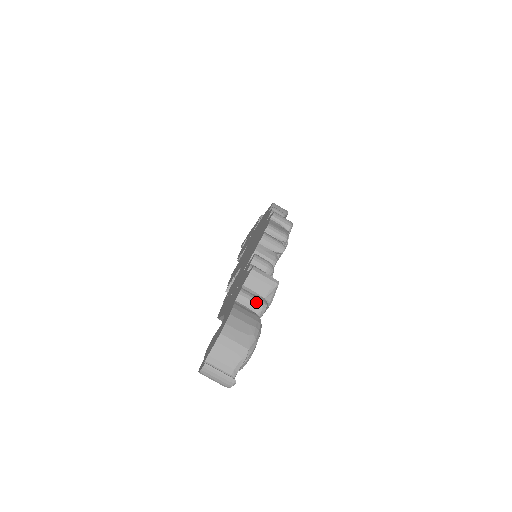
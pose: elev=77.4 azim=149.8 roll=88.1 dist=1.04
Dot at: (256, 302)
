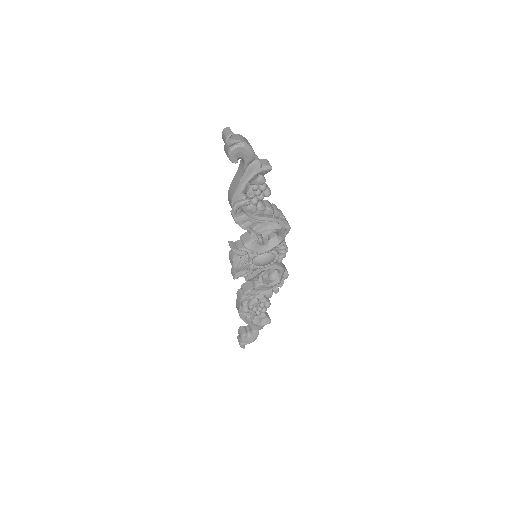
Dot at: (259, 159)
